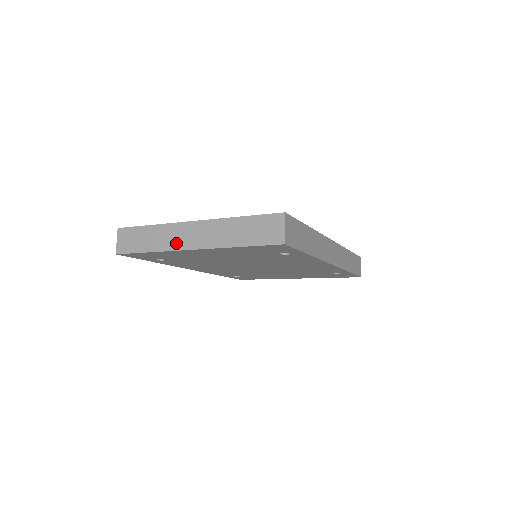
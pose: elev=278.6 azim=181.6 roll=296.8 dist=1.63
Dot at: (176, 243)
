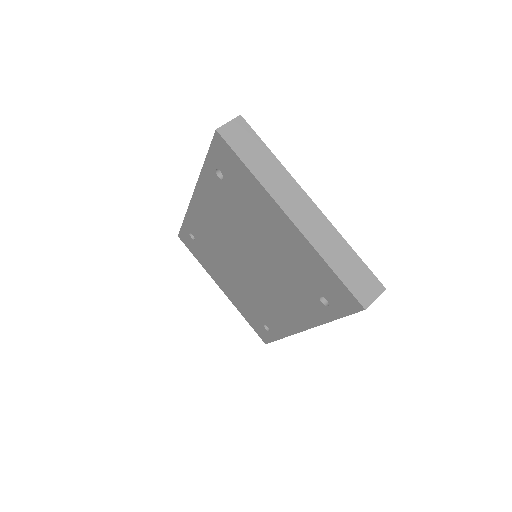
Dot at: (282, 196)
